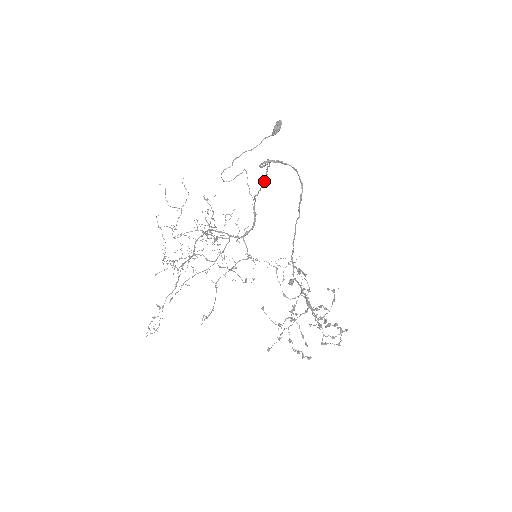
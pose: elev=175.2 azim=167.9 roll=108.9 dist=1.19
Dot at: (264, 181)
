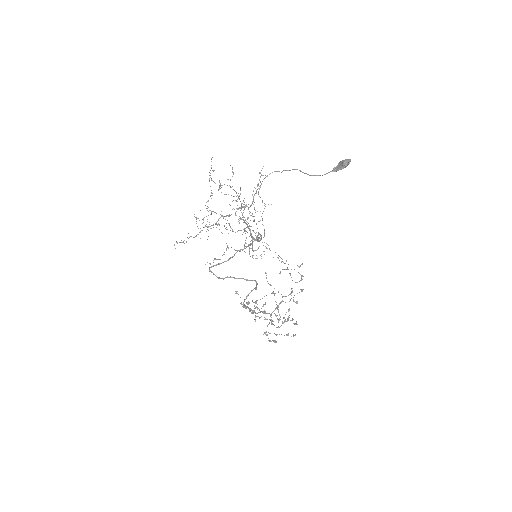
Dot at: (258, 238)
